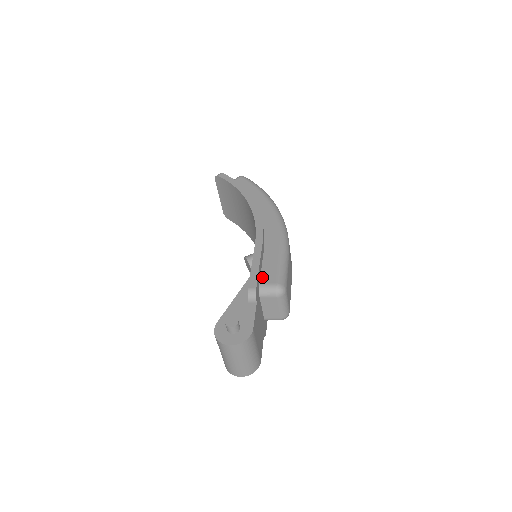
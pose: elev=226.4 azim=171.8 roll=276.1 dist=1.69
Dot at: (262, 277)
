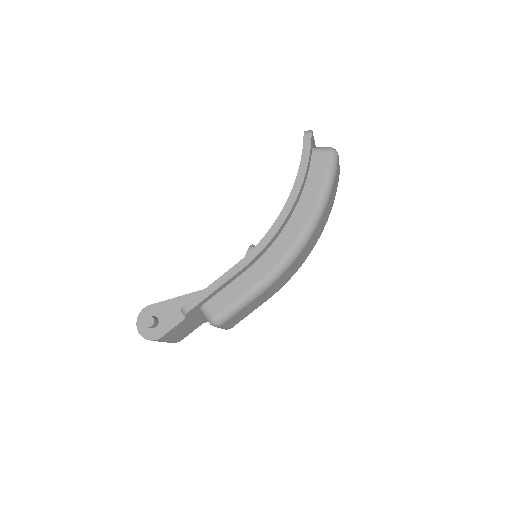
Dot at: (213, 299)
